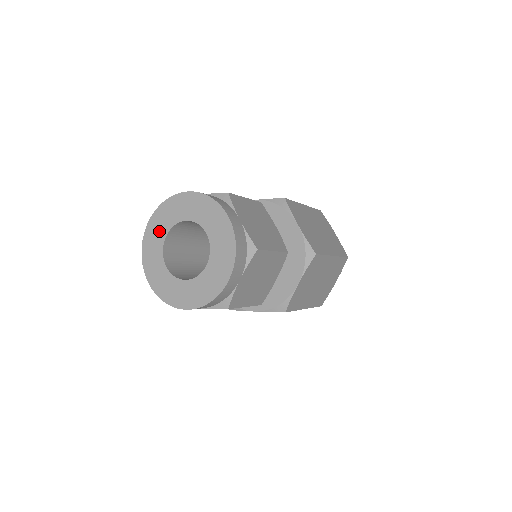
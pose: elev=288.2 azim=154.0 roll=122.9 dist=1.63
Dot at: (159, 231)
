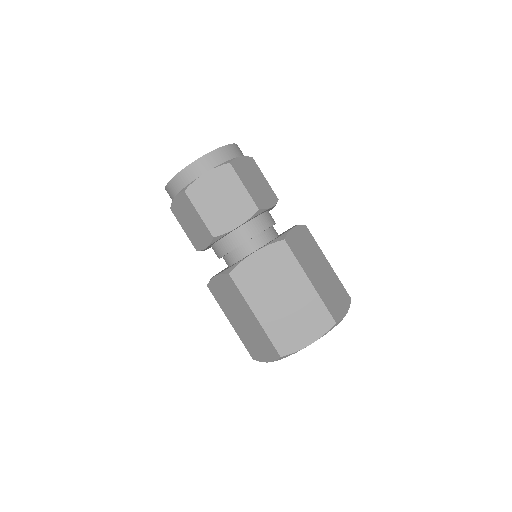
Dot at: occluded
